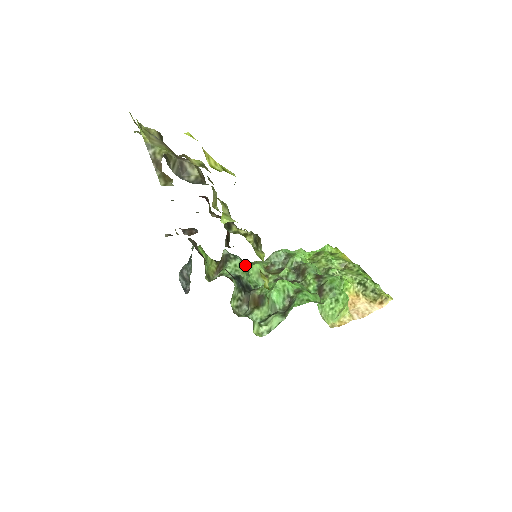
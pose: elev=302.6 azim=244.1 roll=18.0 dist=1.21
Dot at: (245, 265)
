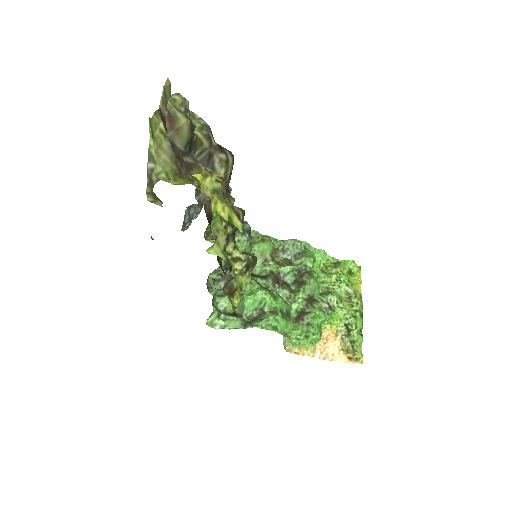
Dot at: (250, 244)
